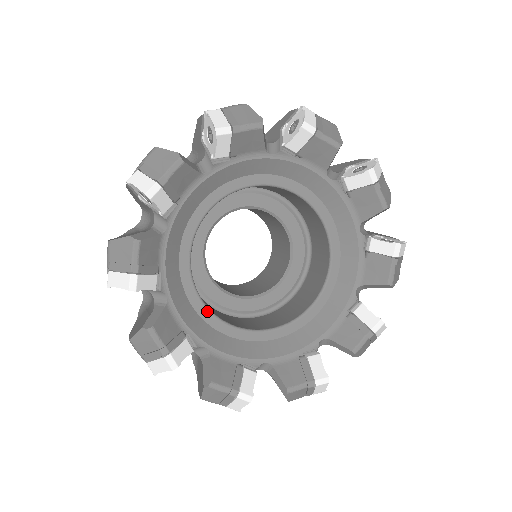
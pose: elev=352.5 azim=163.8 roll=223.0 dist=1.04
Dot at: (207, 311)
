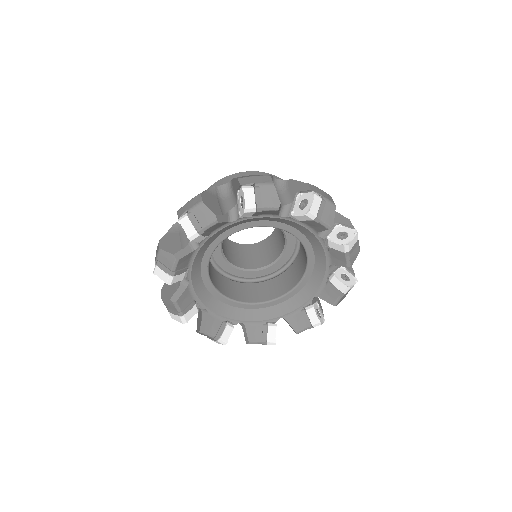
Dot at: (213, 288)
